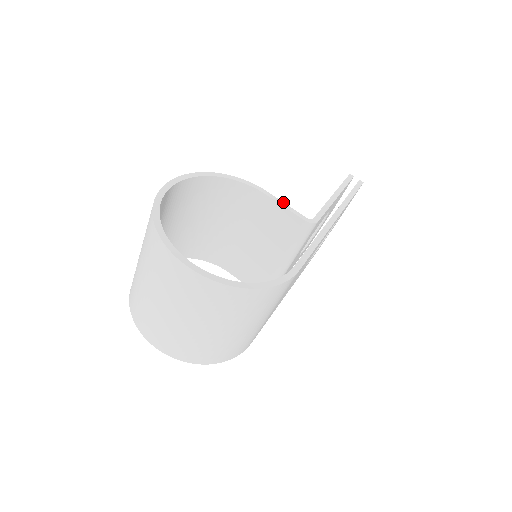
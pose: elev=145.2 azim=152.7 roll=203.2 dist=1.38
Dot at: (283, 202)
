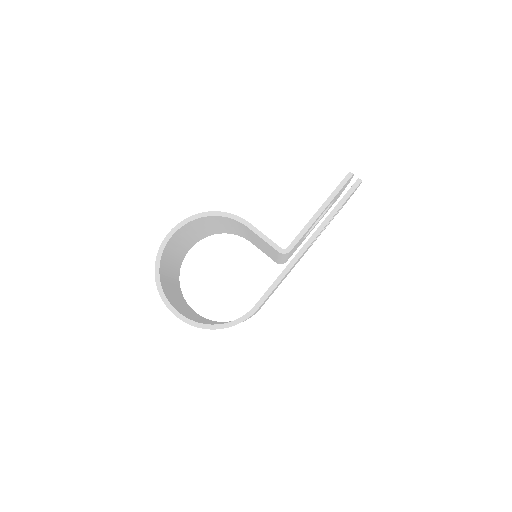
Dot at: occluded
